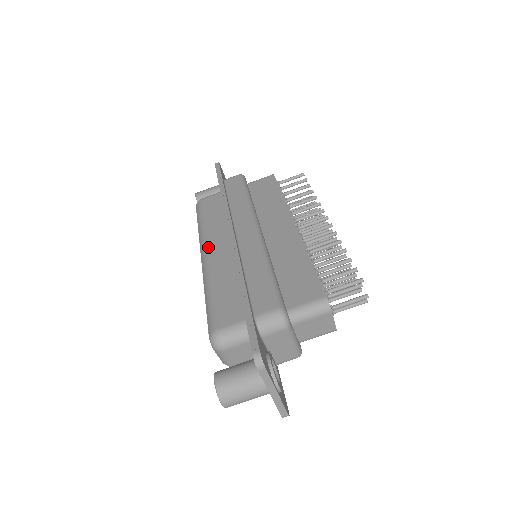
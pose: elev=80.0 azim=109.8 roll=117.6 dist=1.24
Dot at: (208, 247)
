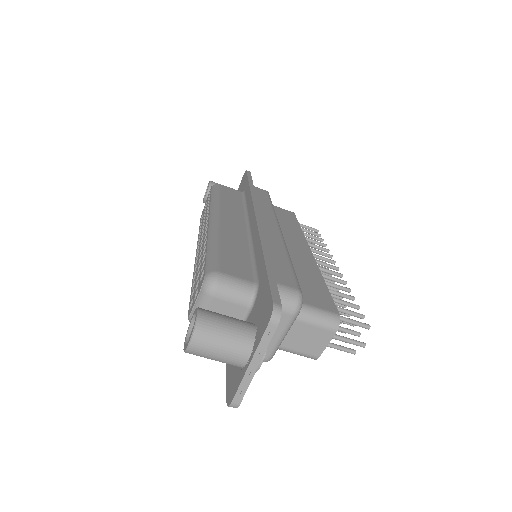
Dot at: (222, 215)
